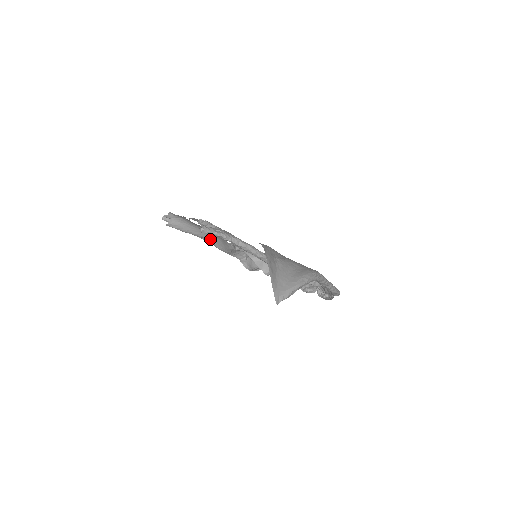
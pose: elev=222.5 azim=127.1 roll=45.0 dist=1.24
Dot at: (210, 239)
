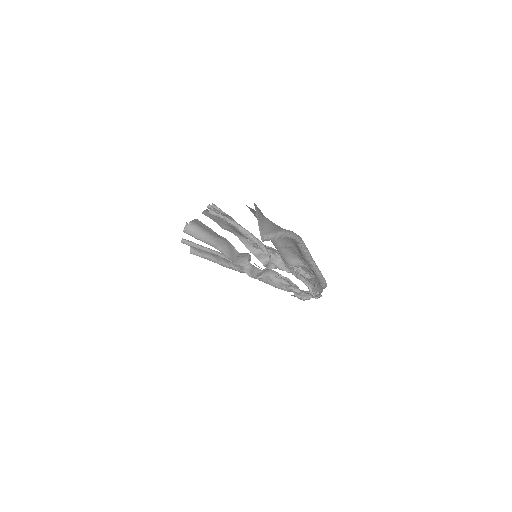
Dot at: (219, 247)
